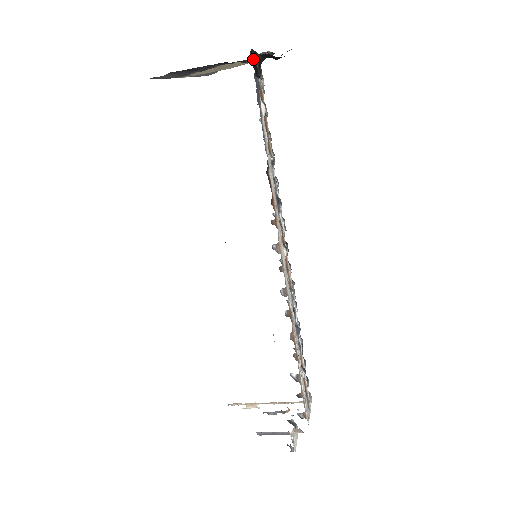
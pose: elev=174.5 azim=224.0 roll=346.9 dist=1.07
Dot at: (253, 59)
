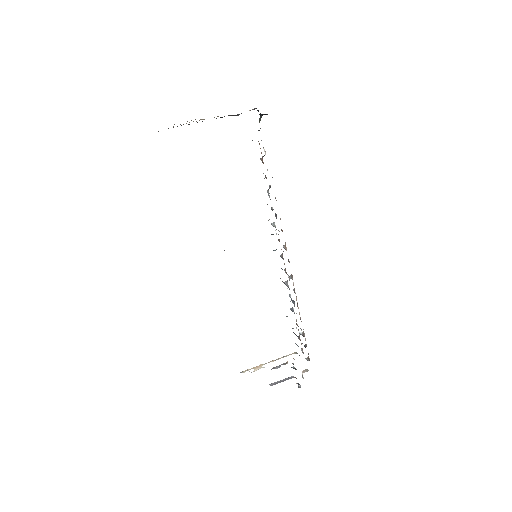
Dot at: (259, 119)
